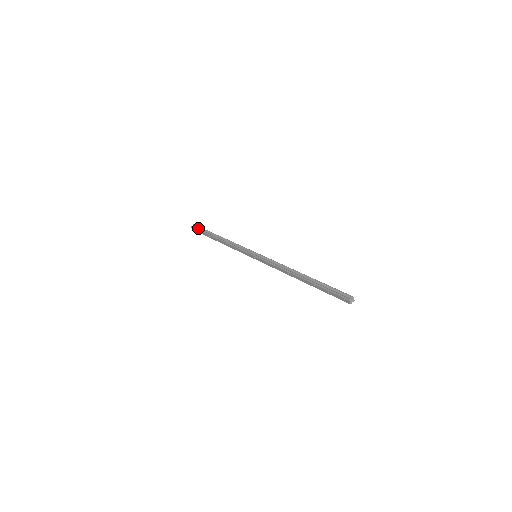
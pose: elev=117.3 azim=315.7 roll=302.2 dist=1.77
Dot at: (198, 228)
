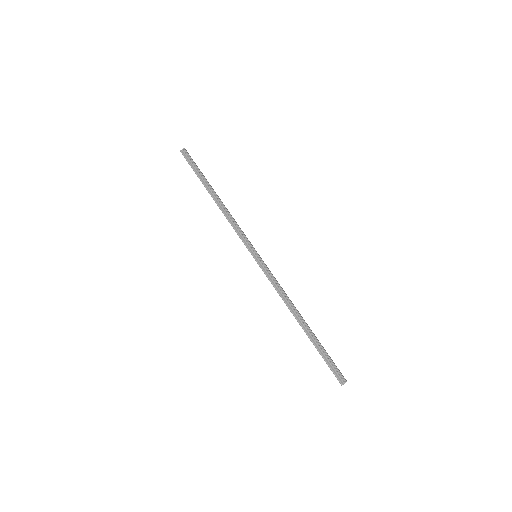
Dot at: (189, 160)
